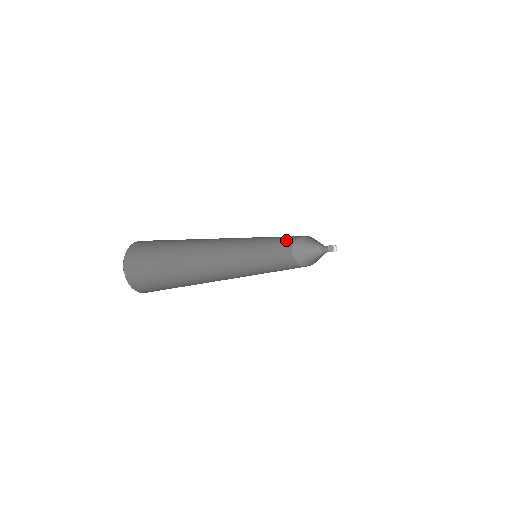
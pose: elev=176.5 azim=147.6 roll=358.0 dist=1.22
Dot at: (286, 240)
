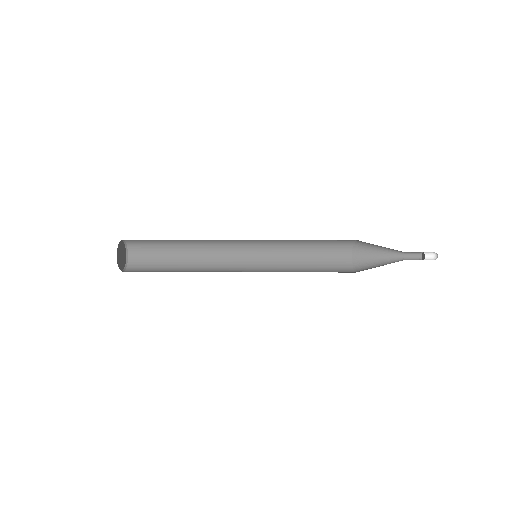
Dot at: occluded
